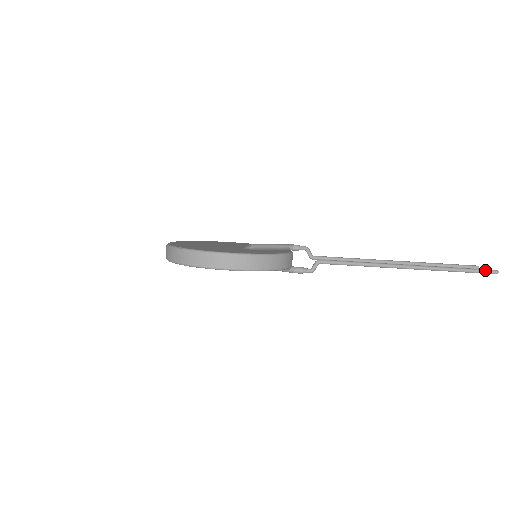
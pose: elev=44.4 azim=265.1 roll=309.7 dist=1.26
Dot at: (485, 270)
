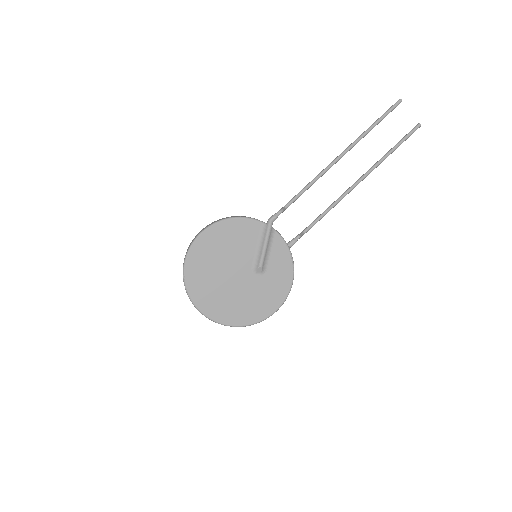
Dot at: (391, 108)
